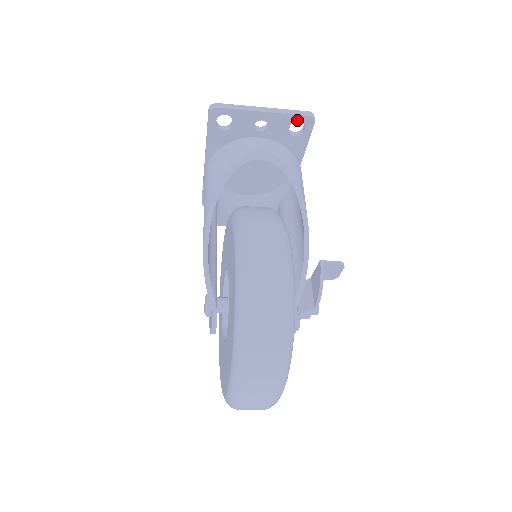
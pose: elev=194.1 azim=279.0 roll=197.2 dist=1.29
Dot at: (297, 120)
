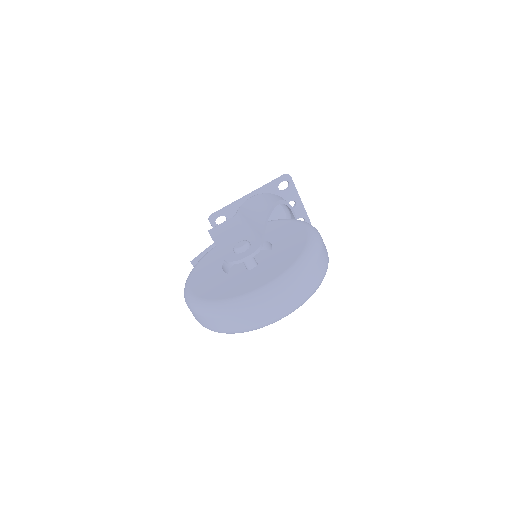
Dot at: (305, 218)
